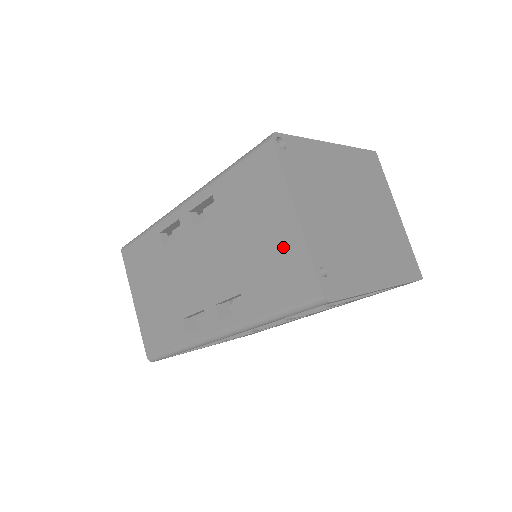
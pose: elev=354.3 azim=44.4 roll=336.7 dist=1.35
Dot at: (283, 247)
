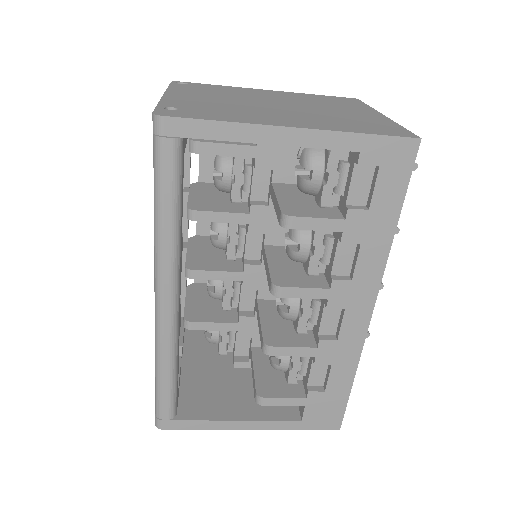
Dot at: occluded
